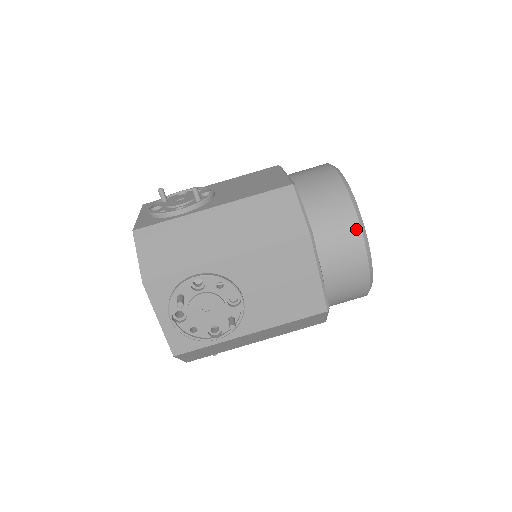
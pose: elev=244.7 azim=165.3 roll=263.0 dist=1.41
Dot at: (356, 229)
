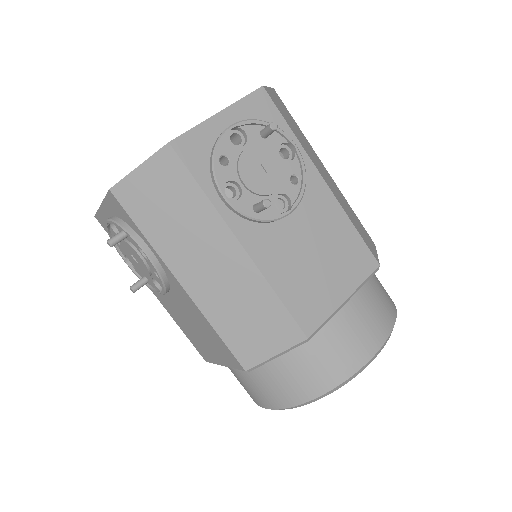
Dot at: (281, 404)
